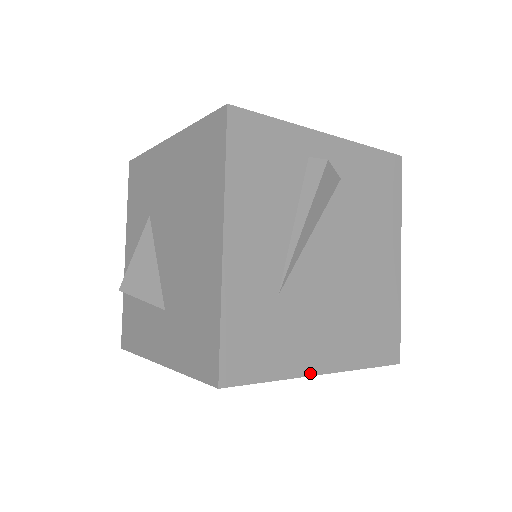
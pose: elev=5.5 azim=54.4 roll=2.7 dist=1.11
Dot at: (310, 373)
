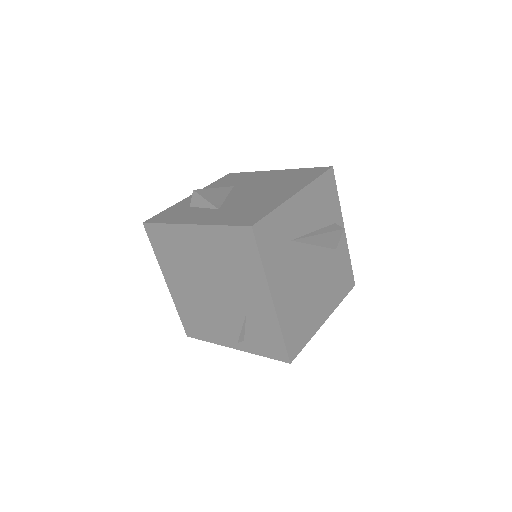
Dot at: (271, 289)
